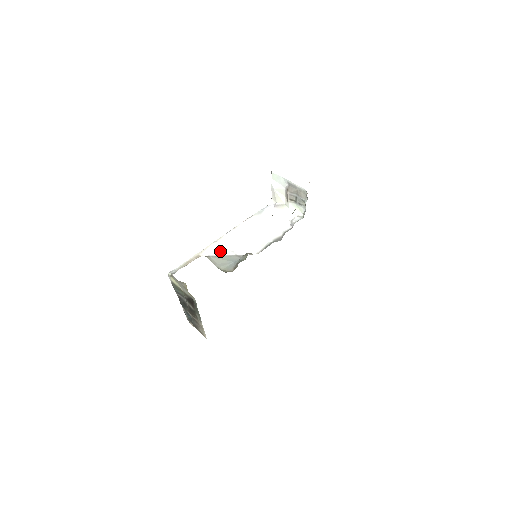
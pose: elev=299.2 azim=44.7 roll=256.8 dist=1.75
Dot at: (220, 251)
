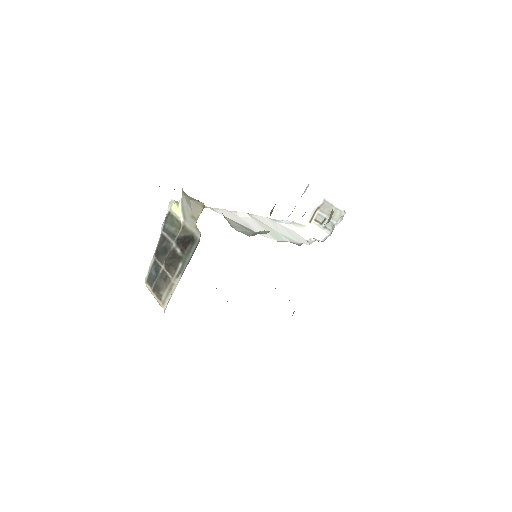
Dot at: (234, 218)
